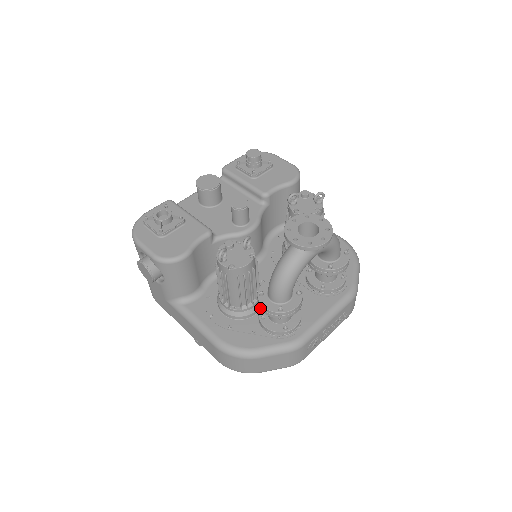
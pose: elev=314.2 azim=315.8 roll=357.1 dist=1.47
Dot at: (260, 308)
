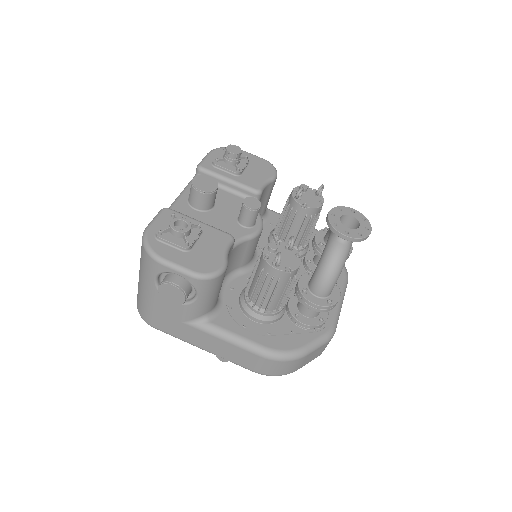
Dot at: (306, 306)
